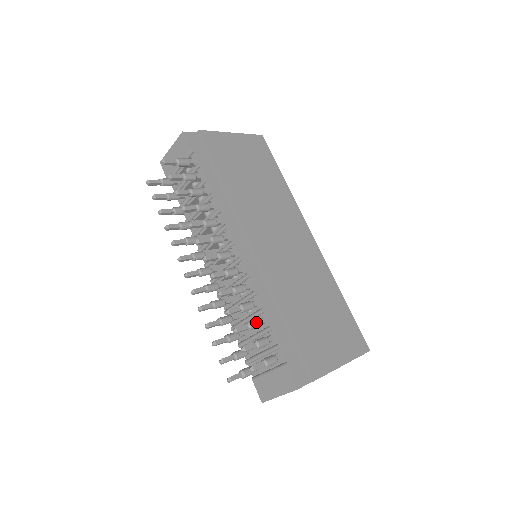
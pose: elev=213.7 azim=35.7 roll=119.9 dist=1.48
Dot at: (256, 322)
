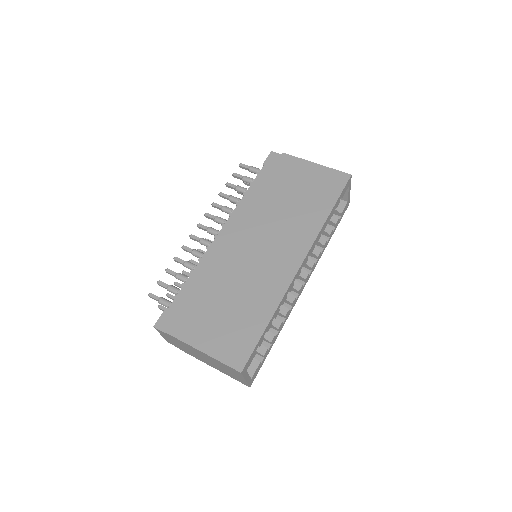
Dot at: (182, 276)
